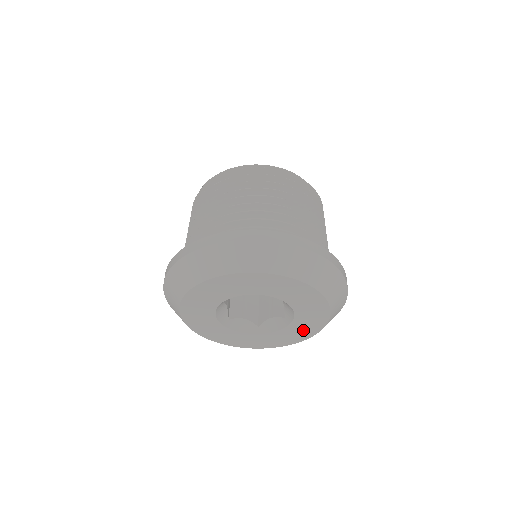
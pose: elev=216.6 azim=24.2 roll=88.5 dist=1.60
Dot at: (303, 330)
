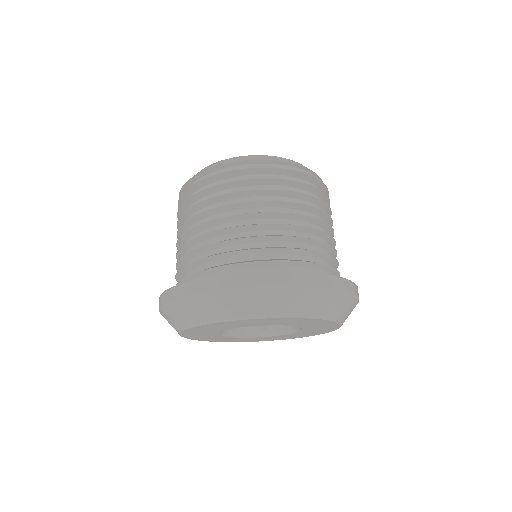
Dot at: (262, 339)
